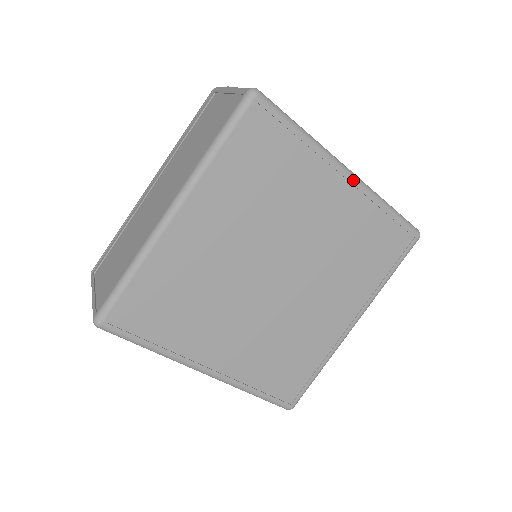
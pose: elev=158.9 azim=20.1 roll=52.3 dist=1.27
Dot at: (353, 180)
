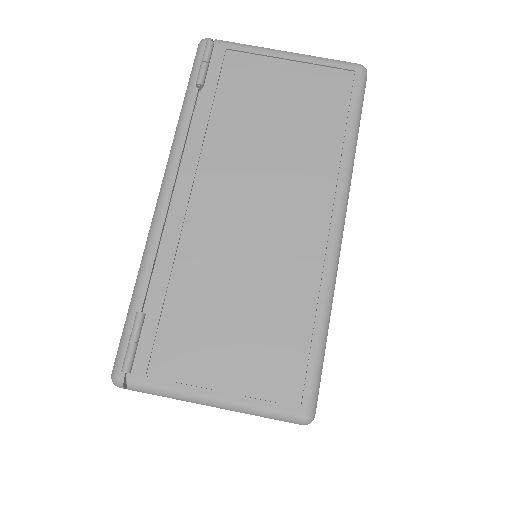
Dot at: occluded
